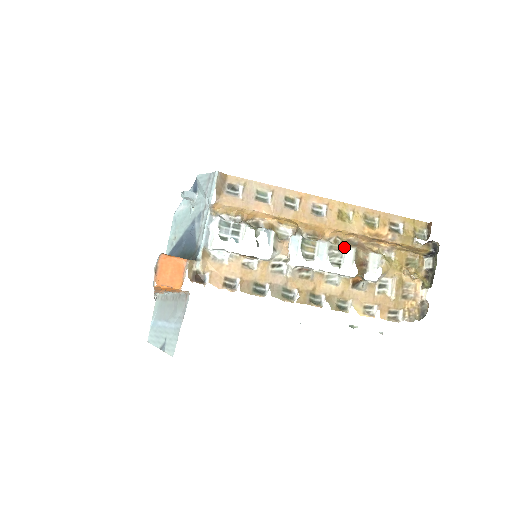
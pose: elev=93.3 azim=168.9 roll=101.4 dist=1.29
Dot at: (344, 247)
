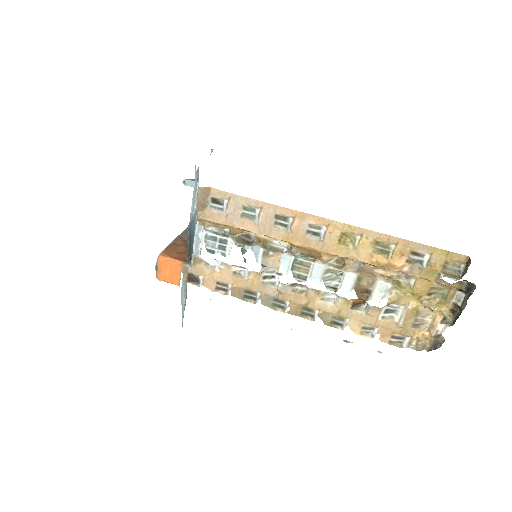
Dot at: (344, 272)
